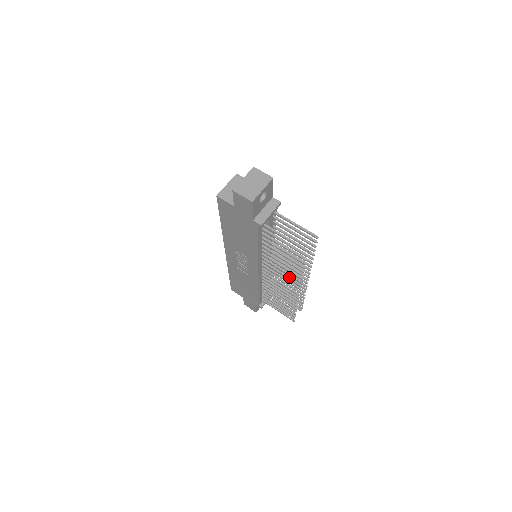
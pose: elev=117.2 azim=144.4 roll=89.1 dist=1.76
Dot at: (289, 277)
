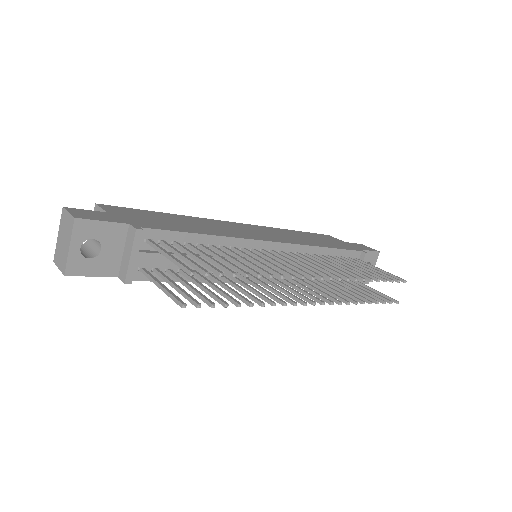
Dot at: (278, 293)
